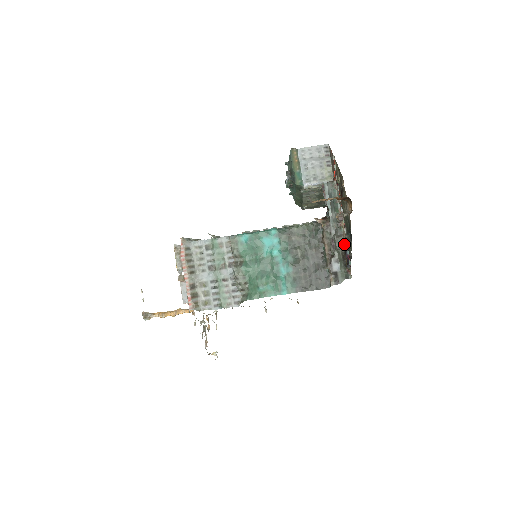
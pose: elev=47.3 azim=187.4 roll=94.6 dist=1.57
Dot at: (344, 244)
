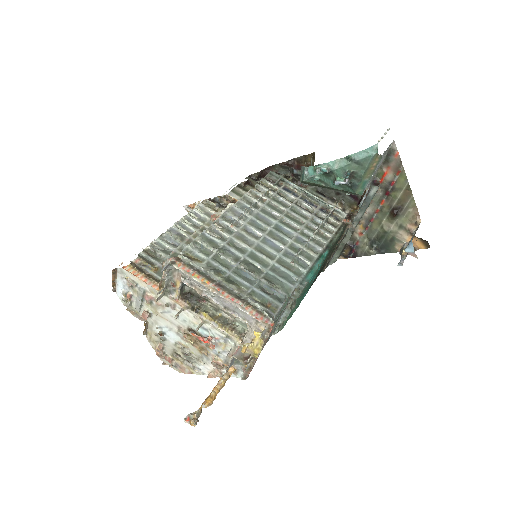
Dot at: (351, 238)
